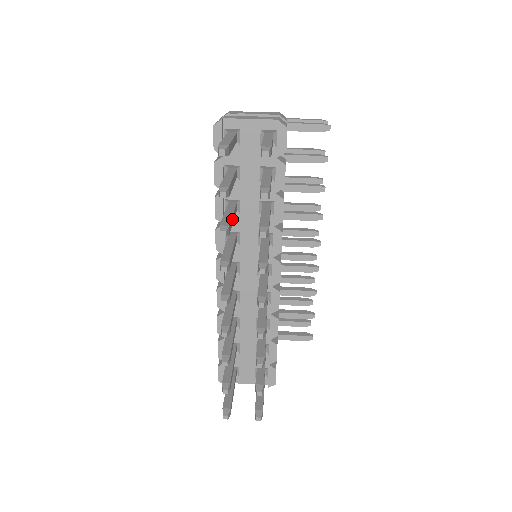
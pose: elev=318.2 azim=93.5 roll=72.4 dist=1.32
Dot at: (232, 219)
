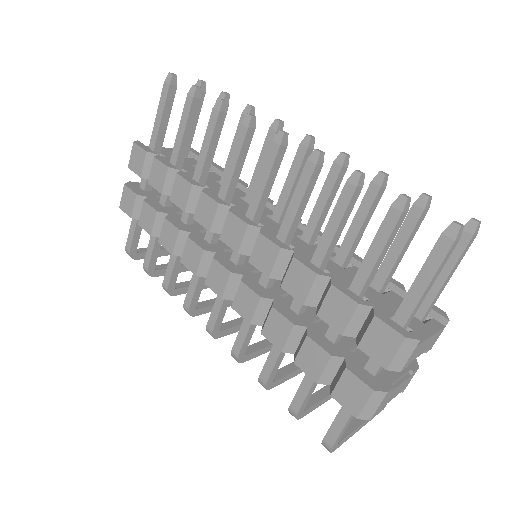
Dot at: (213, 141)
